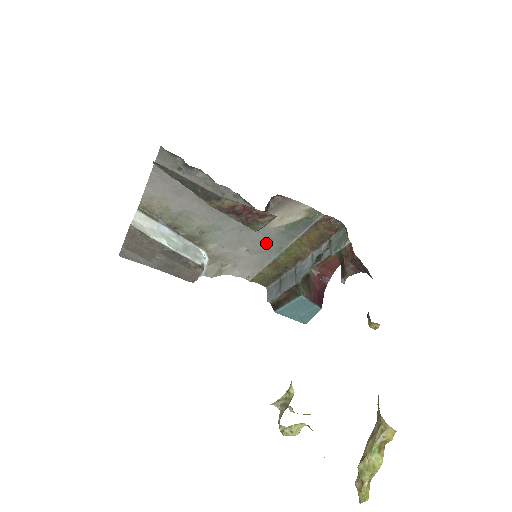
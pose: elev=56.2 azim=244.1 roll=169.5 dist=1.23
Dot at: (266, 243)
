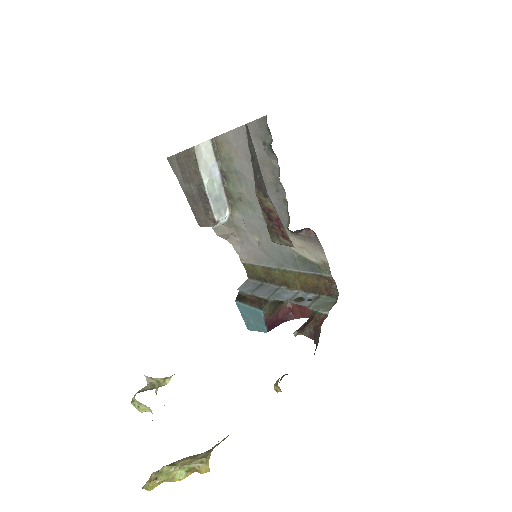
Dot at: (276, 252)
